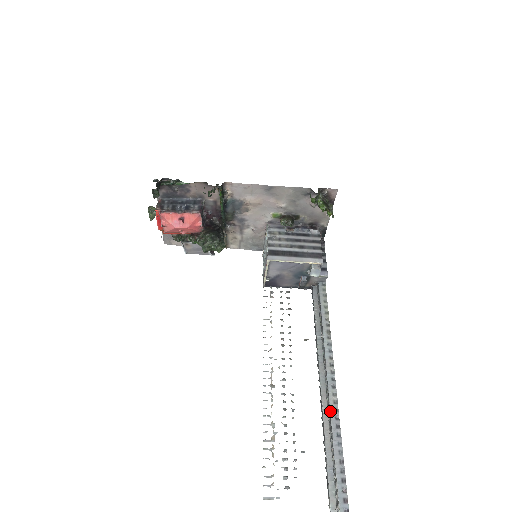
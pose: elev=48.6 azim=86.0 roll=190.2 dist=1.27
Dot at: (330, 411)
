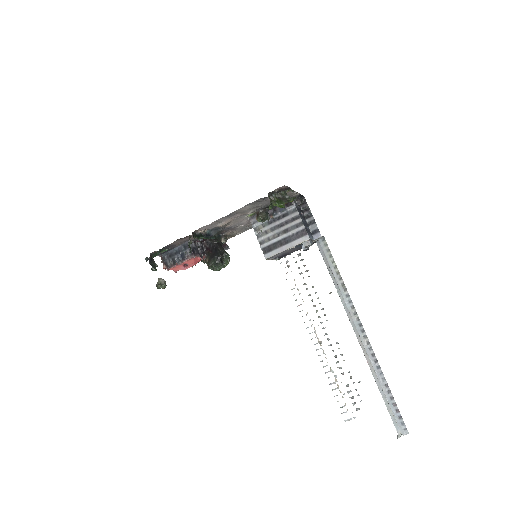
Dot at: (366, 352)
